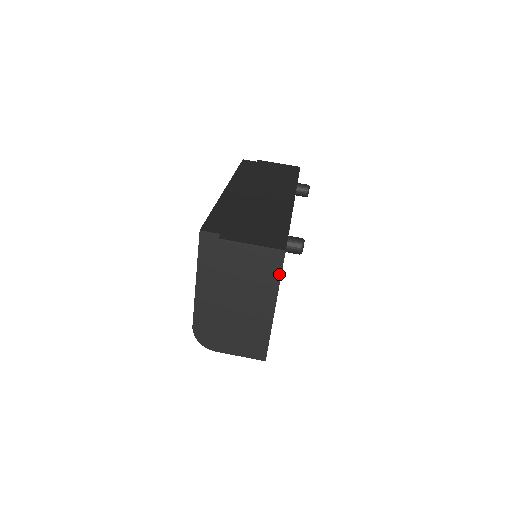
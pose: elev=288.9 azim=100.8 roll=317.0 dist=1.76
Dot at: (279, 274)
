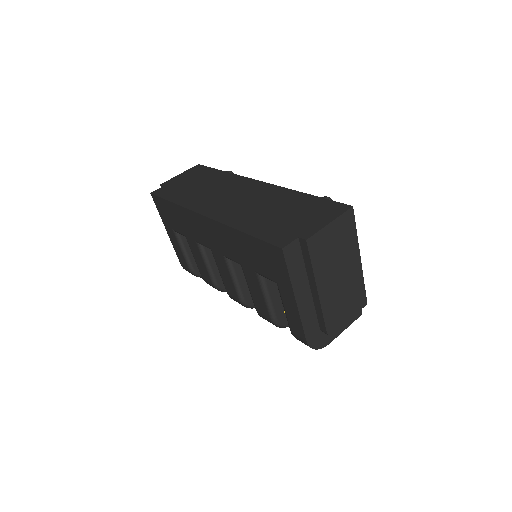
Dot at: (355, 231)
